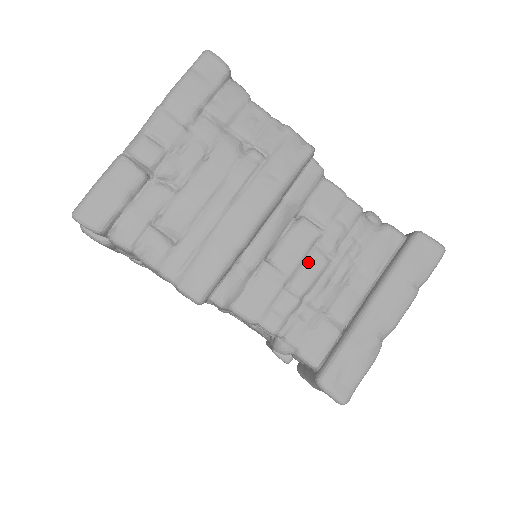
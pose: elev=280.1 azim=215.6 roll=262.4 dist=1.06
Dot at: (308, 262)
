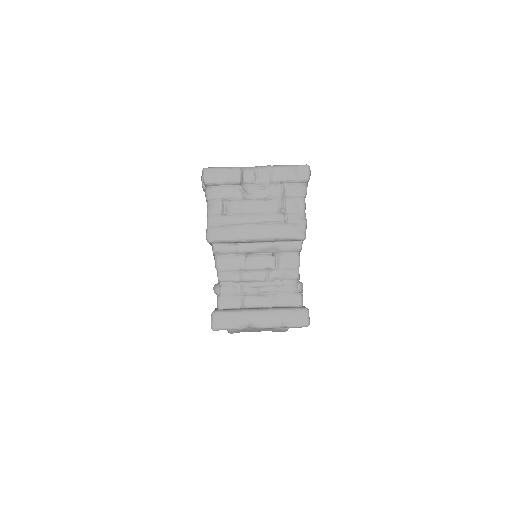
Dot at: (258, 272)
